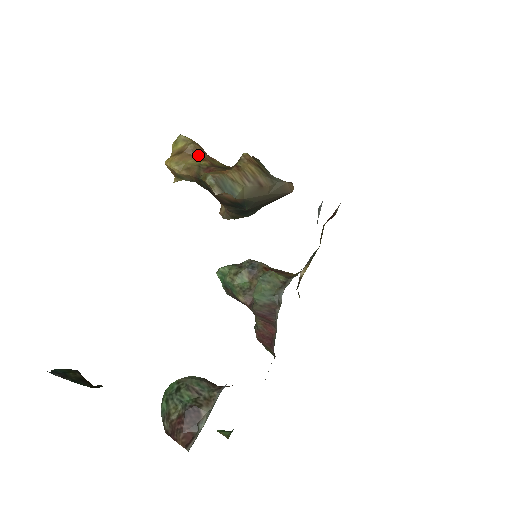
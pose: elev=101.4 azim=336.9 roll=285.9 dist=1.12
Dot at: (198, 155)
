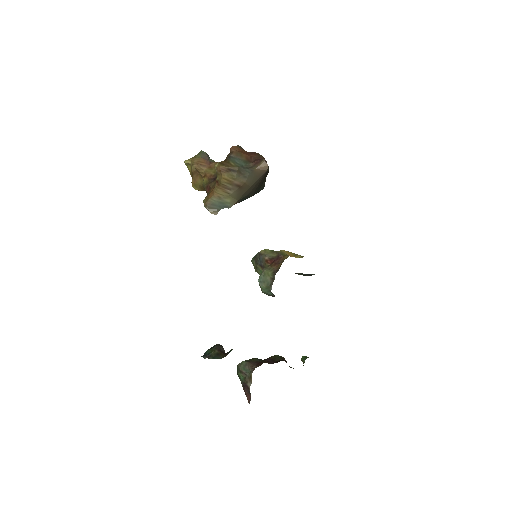
Dot at: (200, 174)
